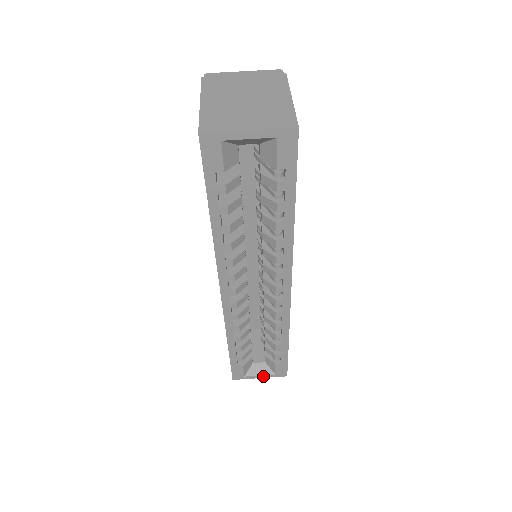
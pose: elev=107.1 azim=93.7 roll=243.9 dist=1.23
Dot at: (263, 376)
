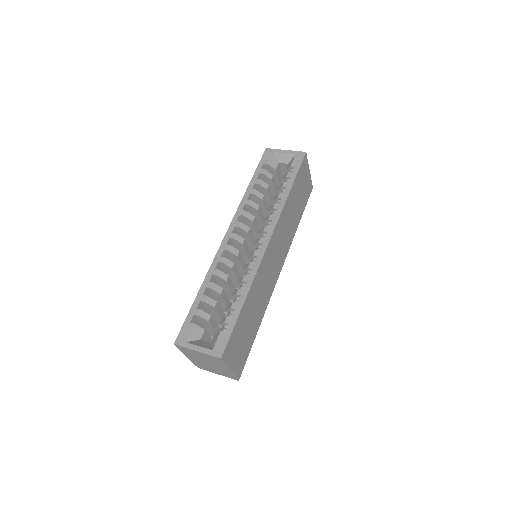
Dot at: (201, 349)
